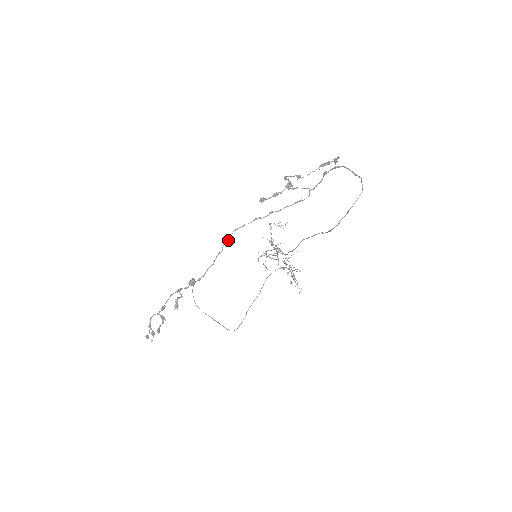
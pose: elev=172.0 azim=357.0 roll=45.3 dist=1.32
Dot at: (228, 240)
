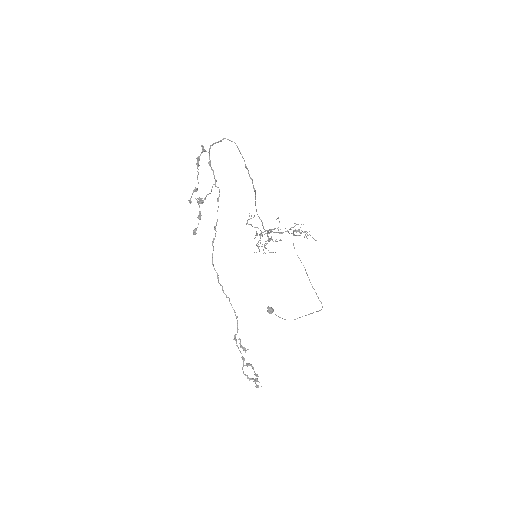
Dot at: occluded
